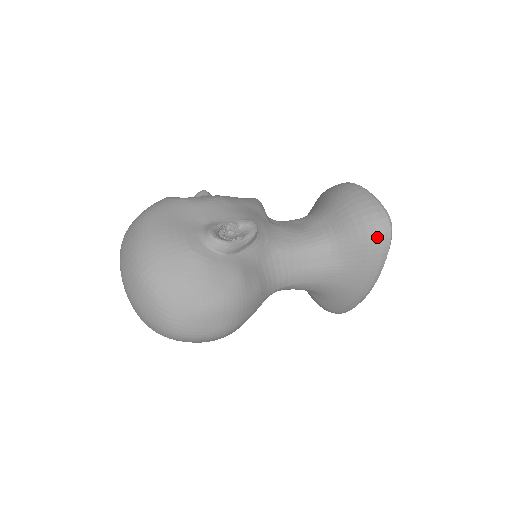
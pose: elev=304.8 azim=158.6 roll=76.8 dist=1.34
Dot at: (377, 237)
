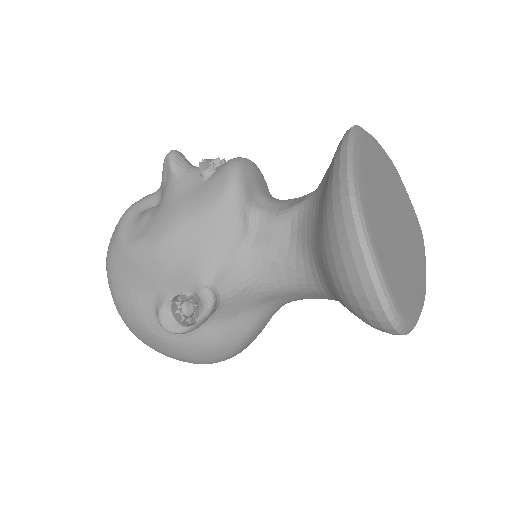
Dot at: occluded
